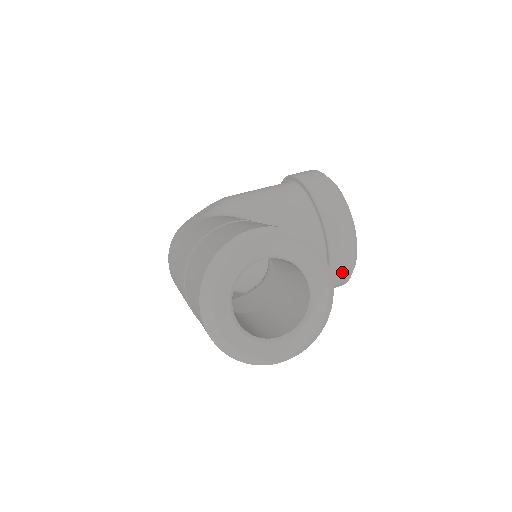
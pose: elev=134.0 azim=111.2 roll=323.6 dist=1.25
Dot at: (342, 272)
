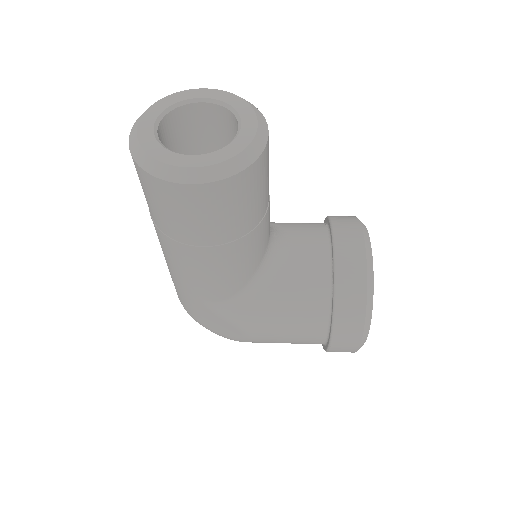
Dot at: (351, 289)
